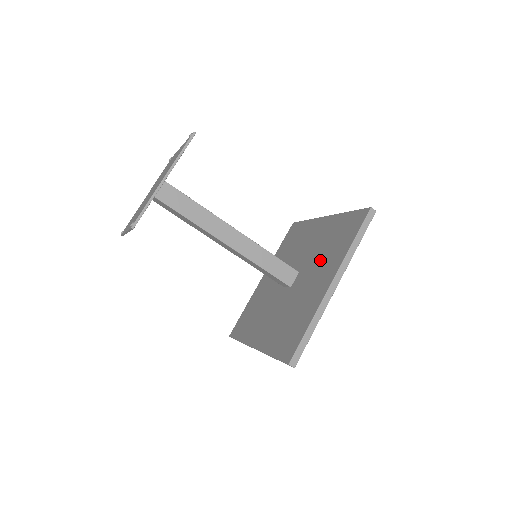
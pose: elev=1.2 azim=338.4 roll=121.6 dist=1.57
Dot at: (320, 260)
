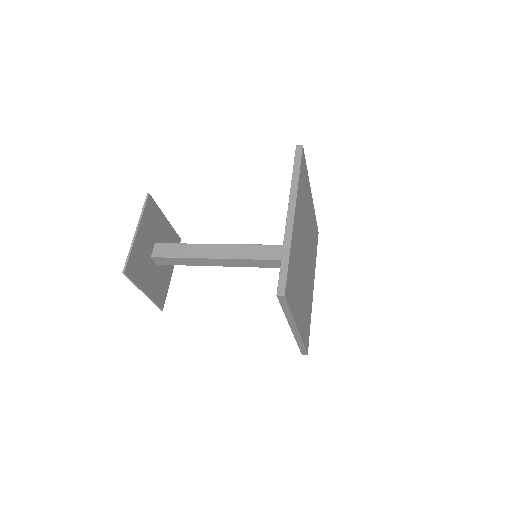
Dot at: occluded
